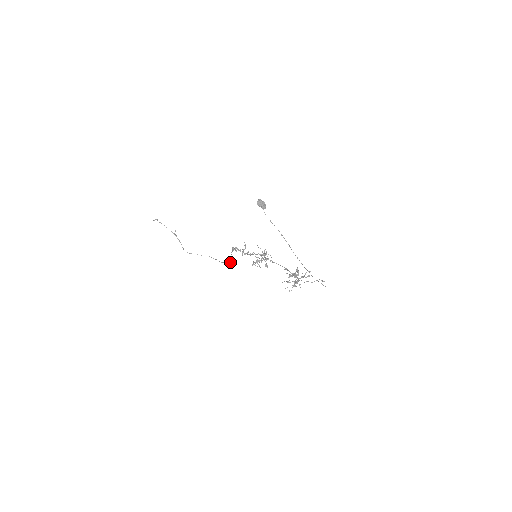
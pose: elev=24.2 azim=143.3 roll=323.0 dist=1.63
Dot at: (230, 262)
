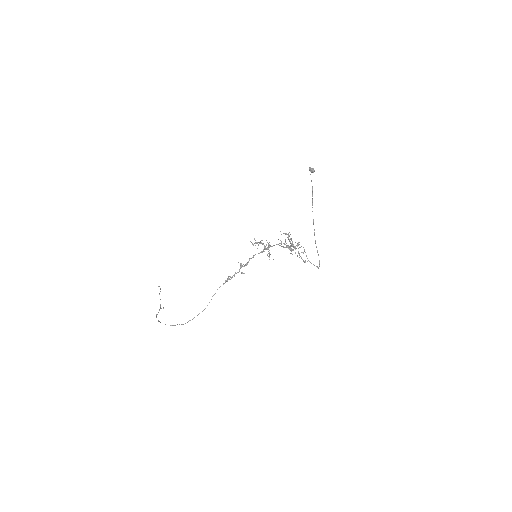
Dot at: (203, 310)
